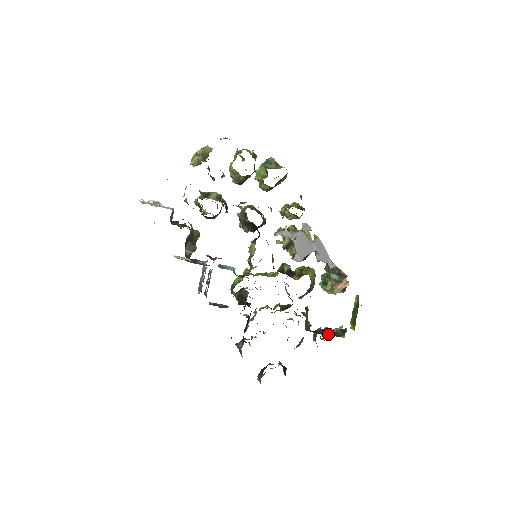
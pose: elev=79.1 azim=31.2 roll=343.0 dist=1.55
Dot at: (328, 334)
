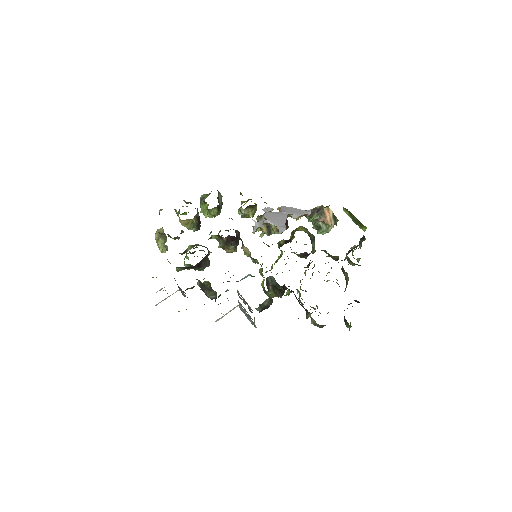
Dot at: occluded
